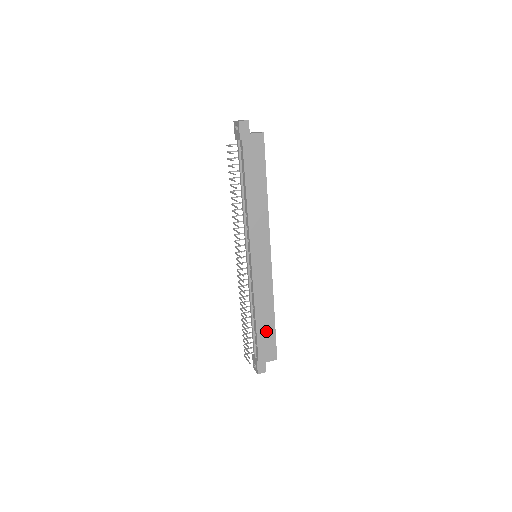
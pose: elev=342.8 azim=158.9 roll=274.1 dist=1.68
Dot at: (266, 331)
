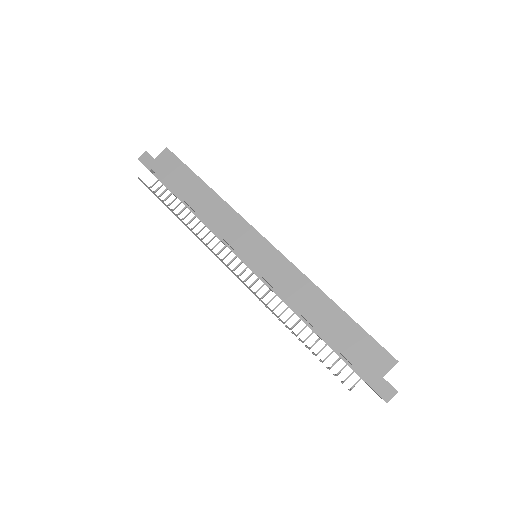
Dot at: (342, 331)
